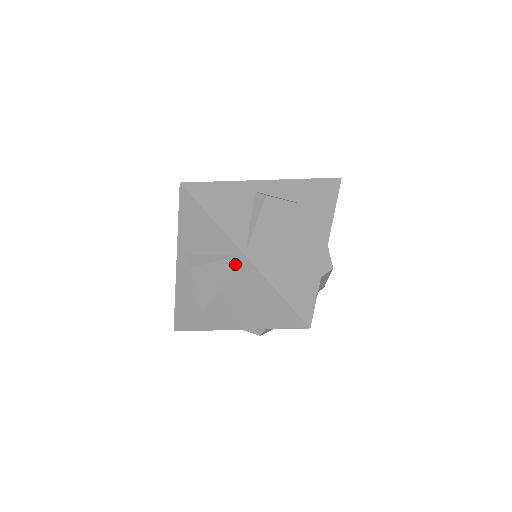
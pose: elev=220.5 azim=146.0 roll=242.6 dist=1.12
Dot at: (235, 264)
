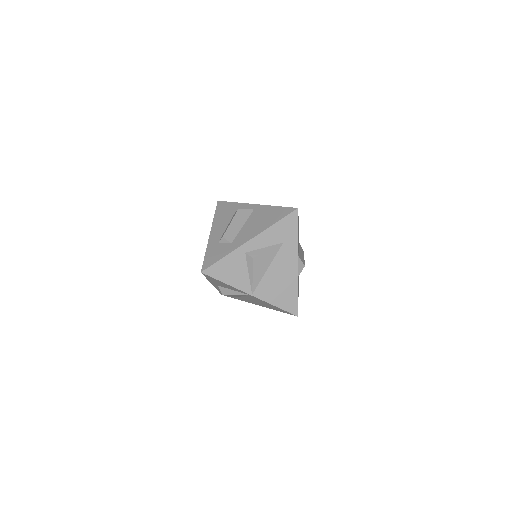
Dot at: (248, 296)
